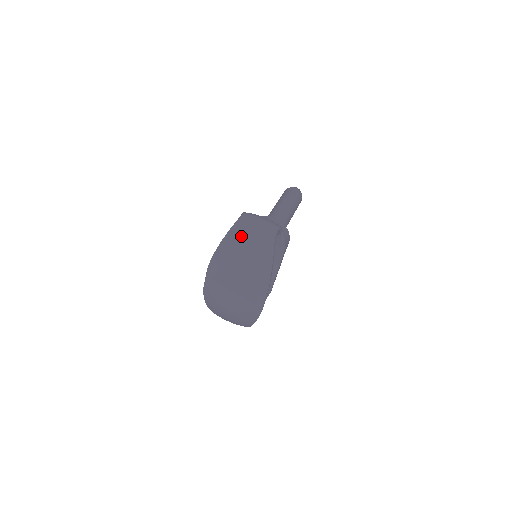
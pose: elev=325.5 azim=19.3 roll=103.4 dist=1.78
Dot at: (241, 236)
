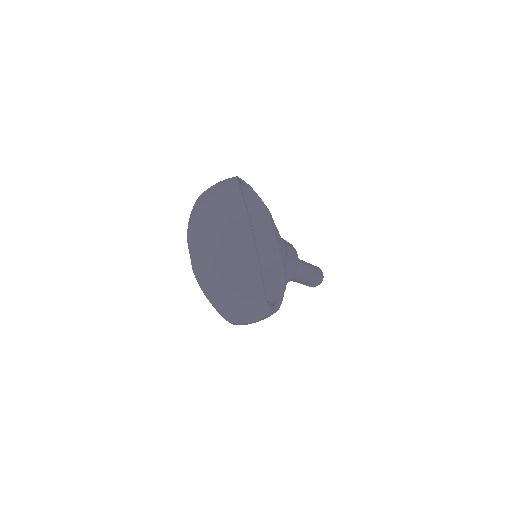
Dot at: (206, 193)
